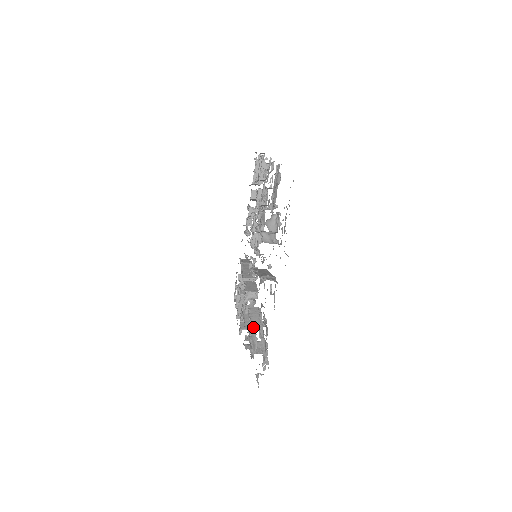
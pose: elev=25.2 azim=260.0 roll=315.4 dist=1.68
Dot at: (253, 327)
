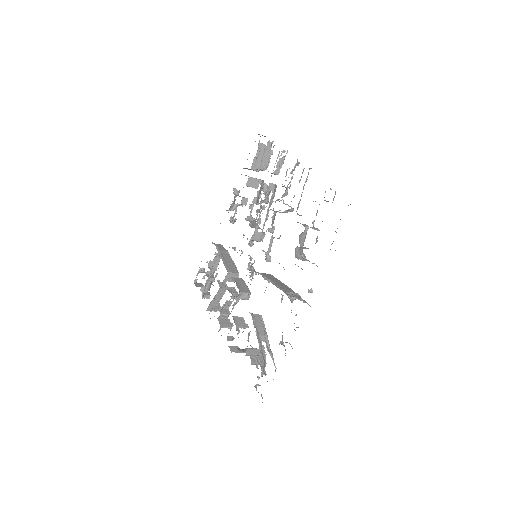
Dot at: (260, 339)
